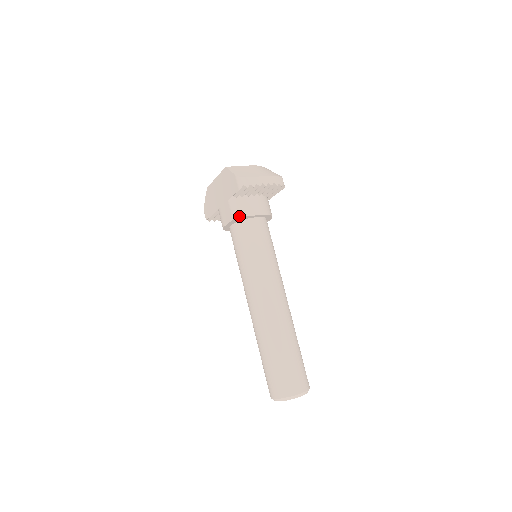
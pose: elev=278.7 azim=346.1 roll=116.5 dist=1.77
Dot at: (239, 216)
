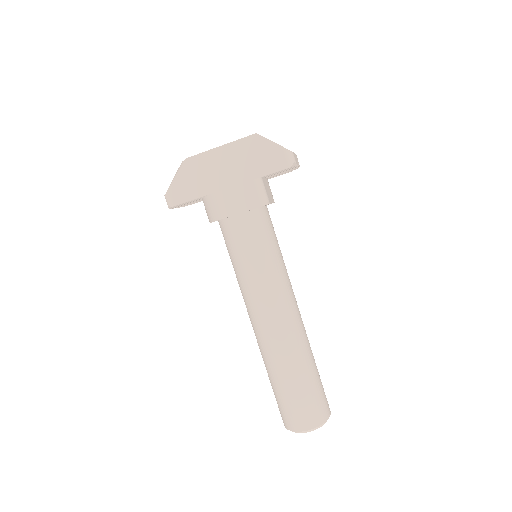
Dot at: (269, 202)
